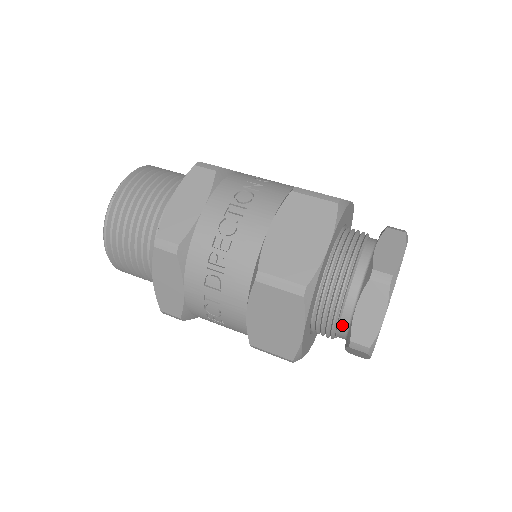
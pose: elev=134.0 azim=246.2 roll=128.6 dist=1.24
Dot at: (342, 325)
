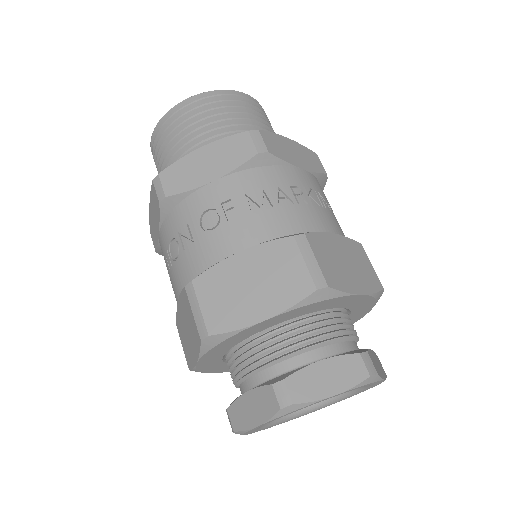
Dot at: occluded
